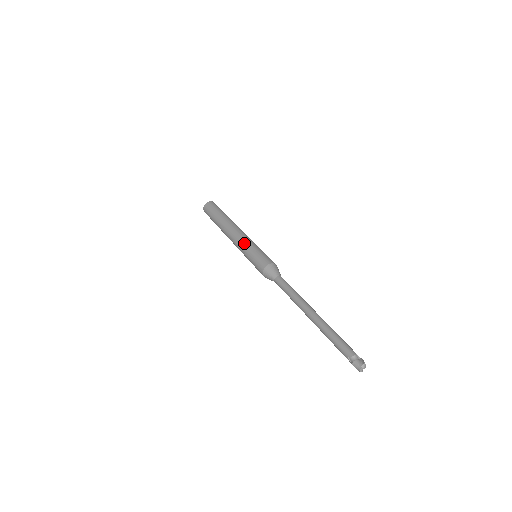
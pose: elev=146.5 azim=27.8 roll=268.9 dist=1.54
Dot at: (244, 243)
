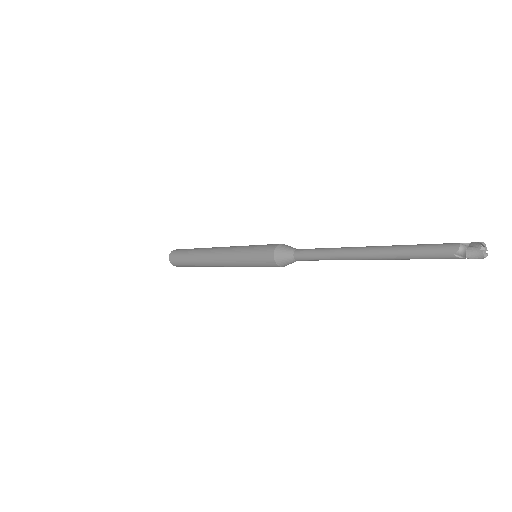
Dot at: (233, 254)
